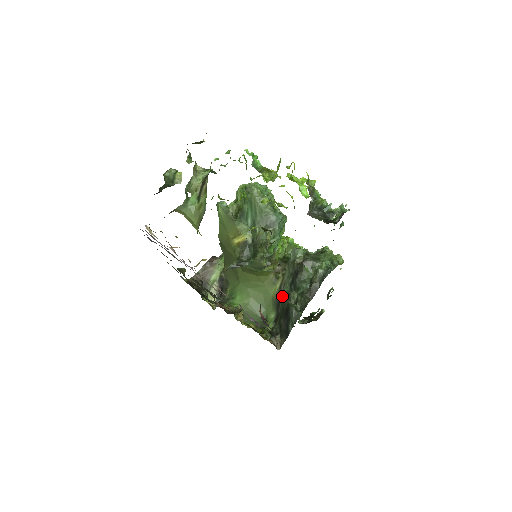
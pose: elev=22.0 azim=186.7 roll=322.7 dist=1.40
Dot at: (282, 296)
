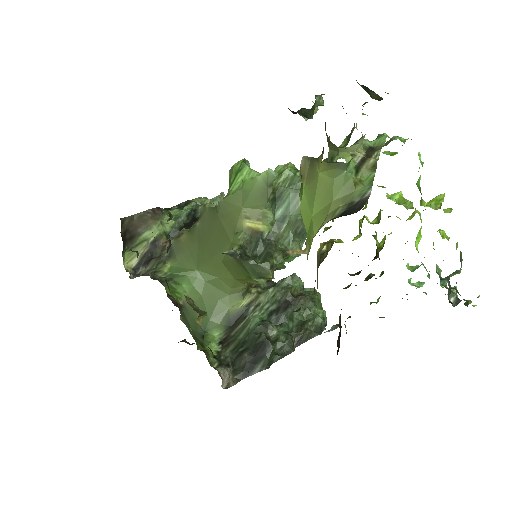
Dot at: (248, 319)
